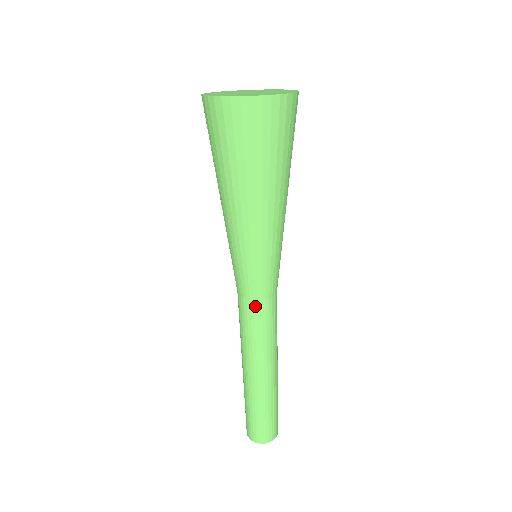
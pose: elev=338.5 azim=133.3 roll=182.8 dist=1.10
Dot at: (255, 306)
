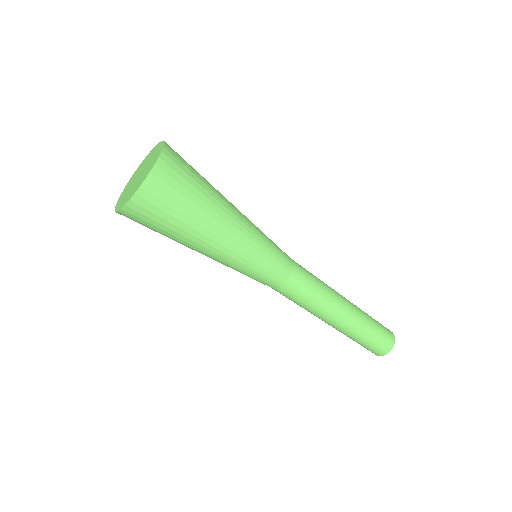
Dot at: (276, 290)
